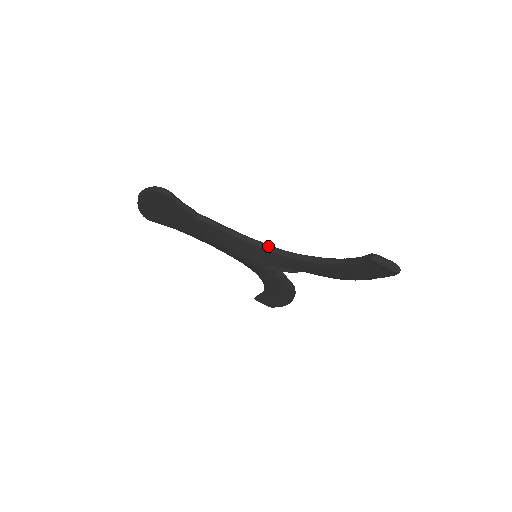
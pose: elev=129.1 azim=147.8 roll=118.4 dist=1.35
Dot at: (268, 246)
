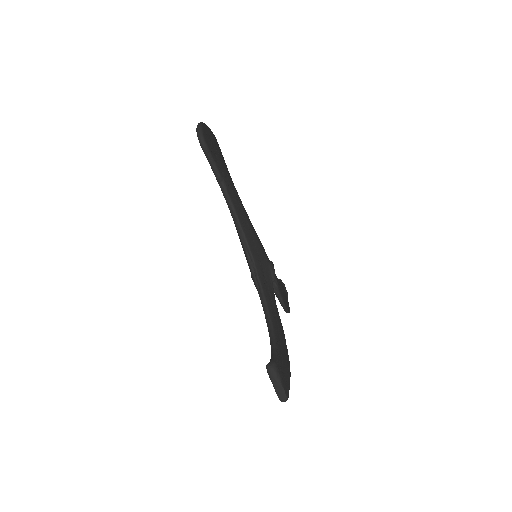
Dot at: (252, 261)
